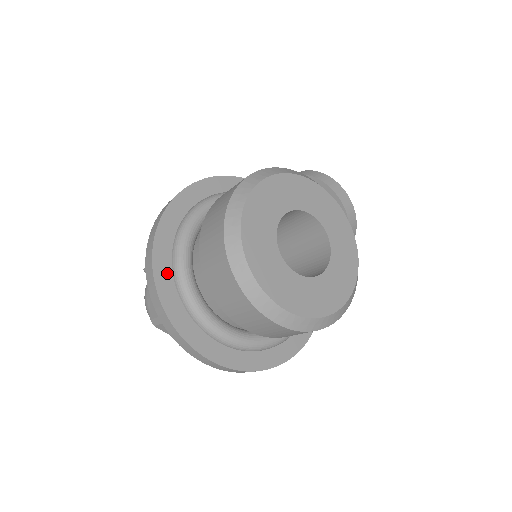
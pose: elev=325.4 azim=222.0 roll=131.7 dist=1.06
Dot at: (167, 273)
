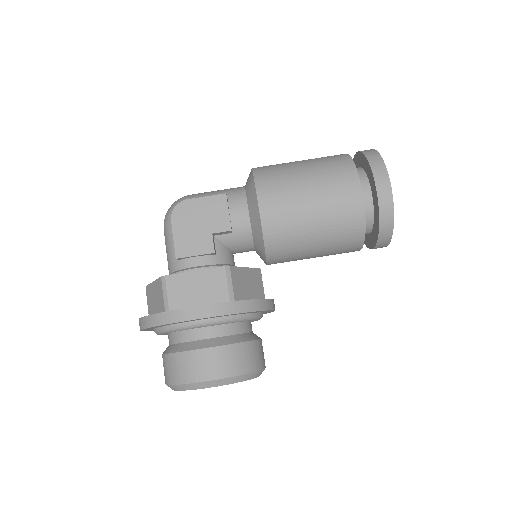
Dot at: occluded
